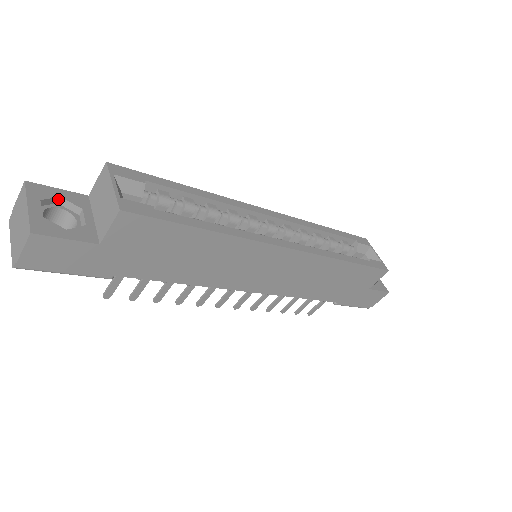
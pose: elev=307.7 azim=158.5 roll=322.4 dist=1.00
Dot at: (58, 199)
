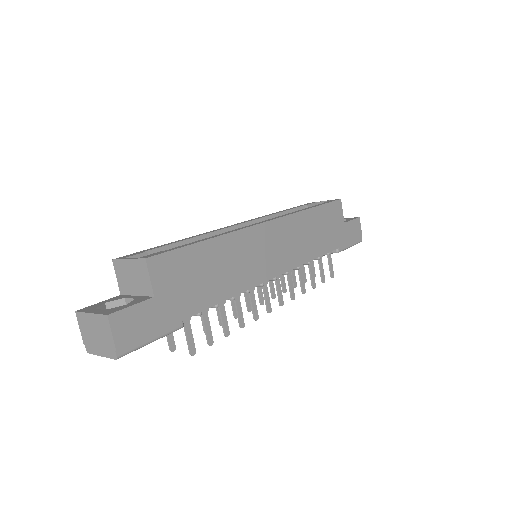
Dot at: (105, 306)
